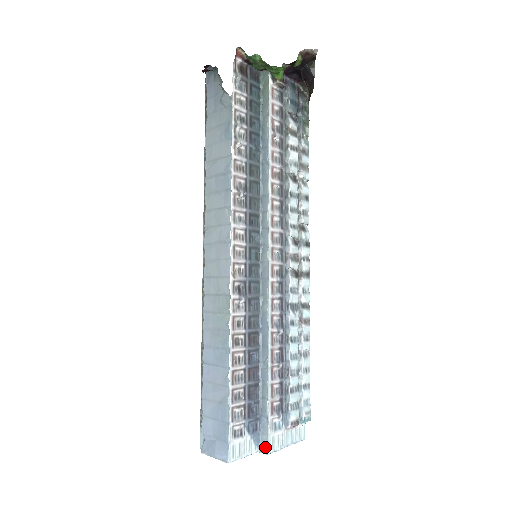
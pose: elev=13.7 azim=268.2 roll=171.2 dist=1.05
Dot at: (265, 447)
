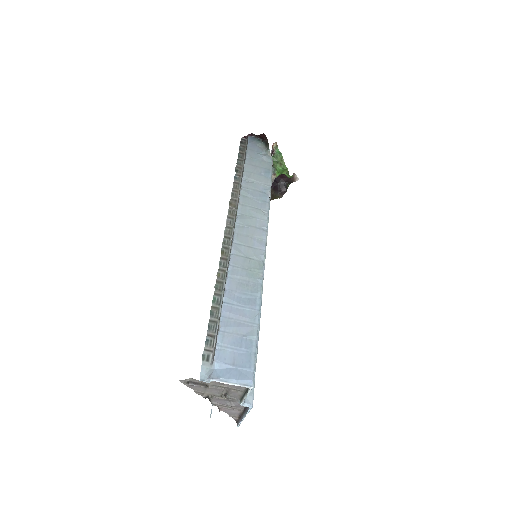
Dot at: (250, 400)
